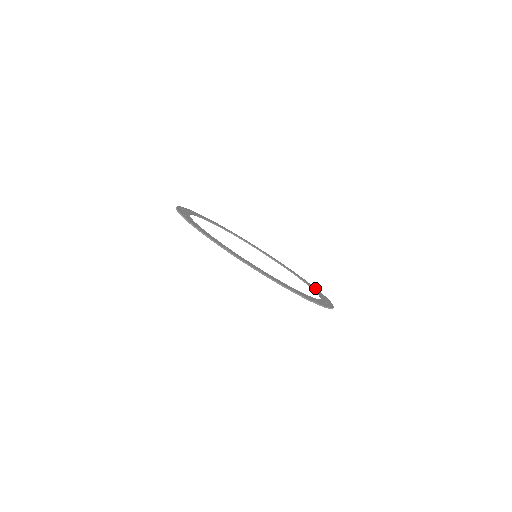
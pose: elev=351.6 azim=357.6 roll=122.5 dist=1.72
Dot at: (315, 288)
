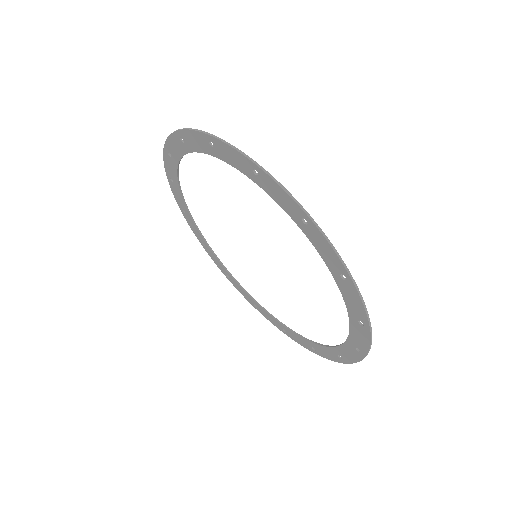
Dot at: (312, 348)
